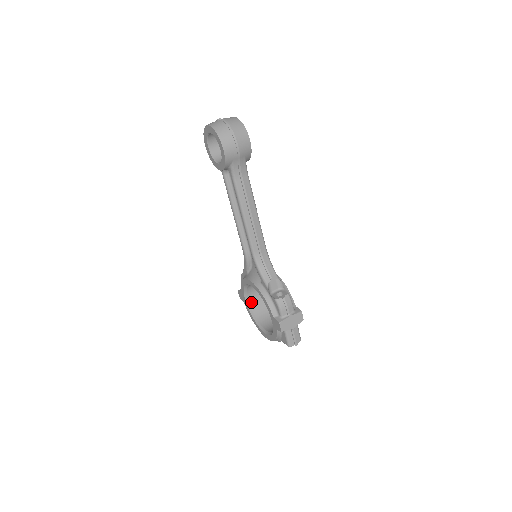
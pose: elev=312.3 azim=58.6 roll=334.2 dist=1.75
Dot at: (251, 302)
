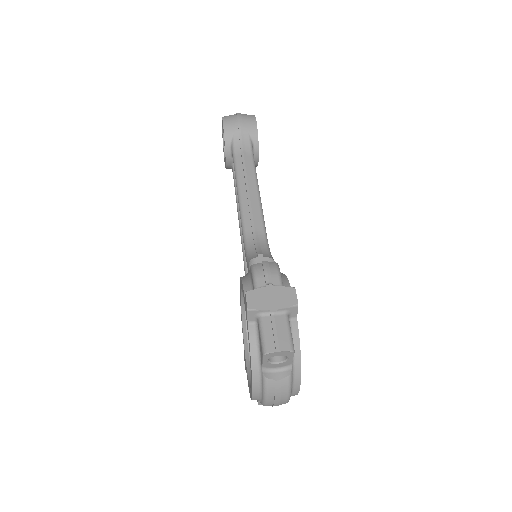
Dot at: occluded
